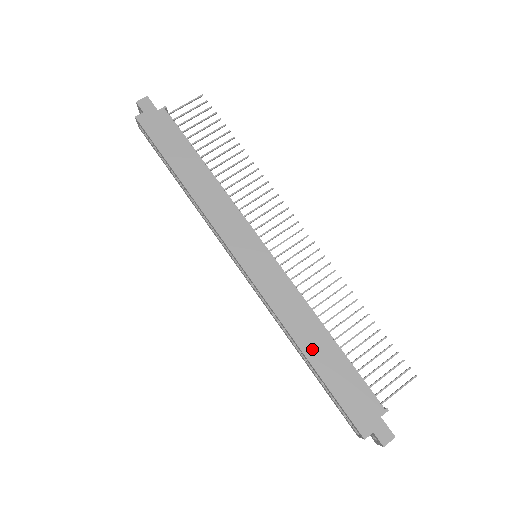
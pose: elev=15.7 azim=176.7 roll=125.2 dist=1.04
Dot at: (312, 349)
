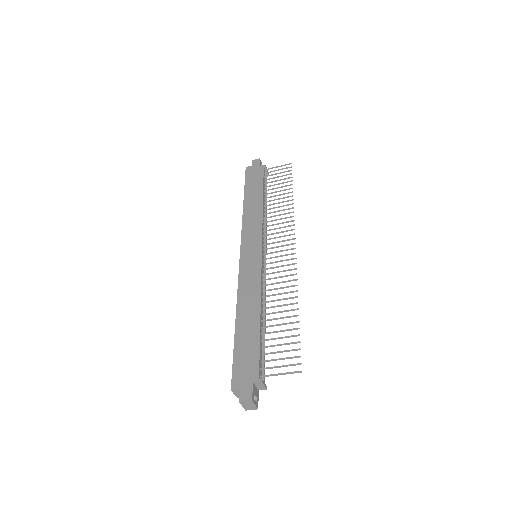
Dot at: (243, 318)
